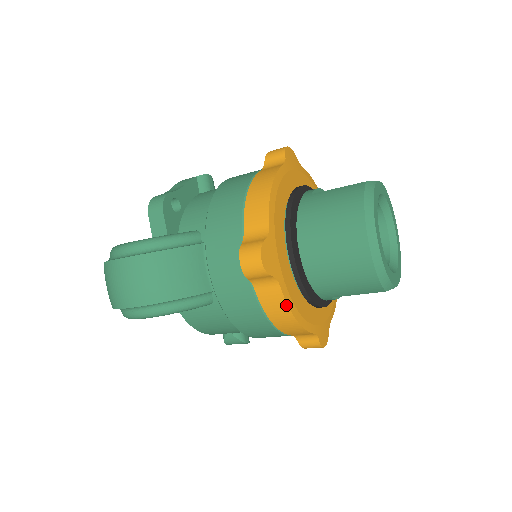
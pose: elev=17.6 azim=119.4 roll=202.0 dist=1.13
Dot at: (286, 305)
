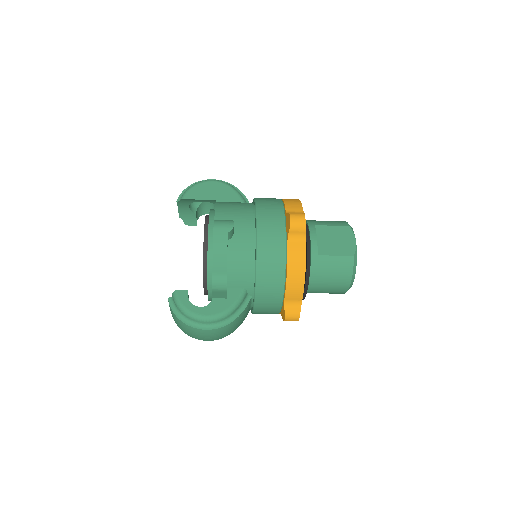
Dot at: occluded
